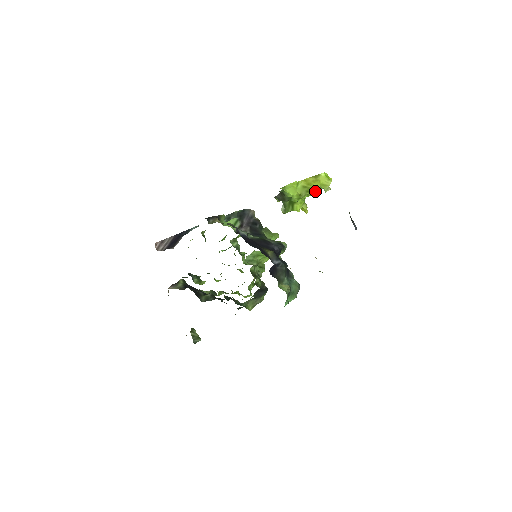
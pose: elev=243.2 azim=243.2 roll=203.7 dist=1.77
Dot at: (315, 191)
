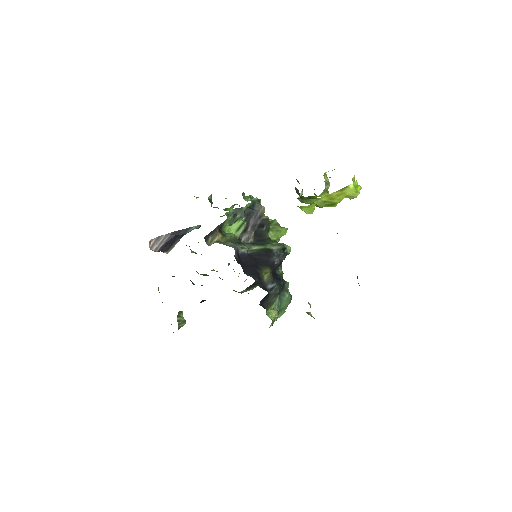
Dot at: (337, 203)
